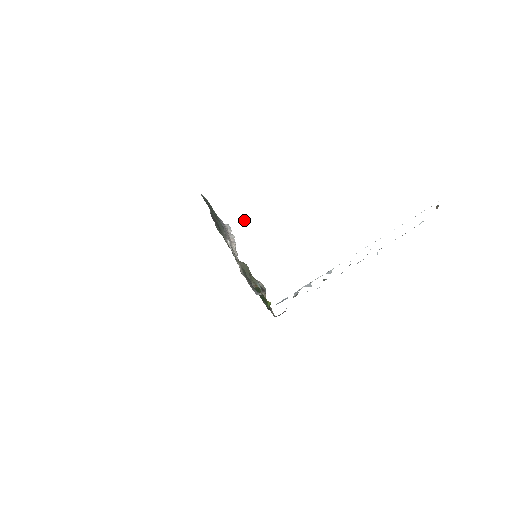
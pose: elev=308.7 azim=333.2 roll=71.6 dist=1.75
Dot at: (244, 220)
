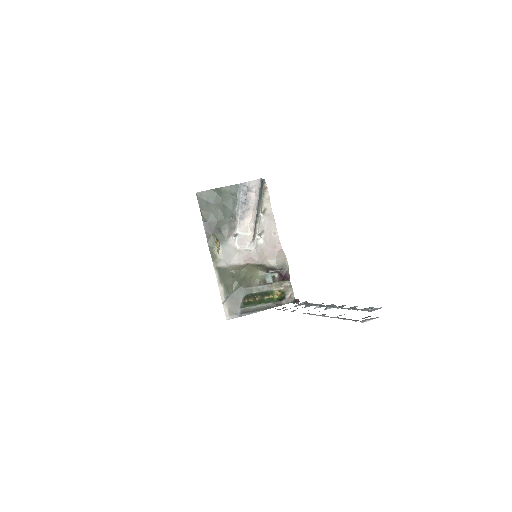
Dot at: occluded
